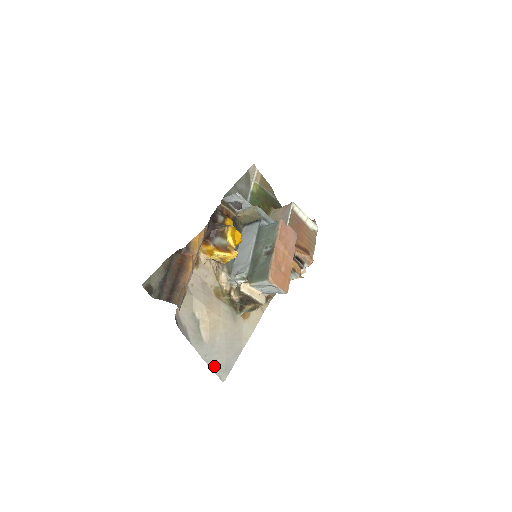
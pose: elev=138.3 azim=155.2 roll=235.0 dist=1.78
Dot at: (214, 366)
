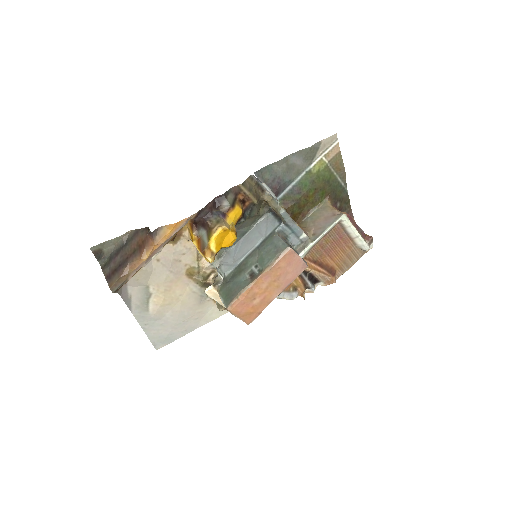
Dot at: (152, 335)
